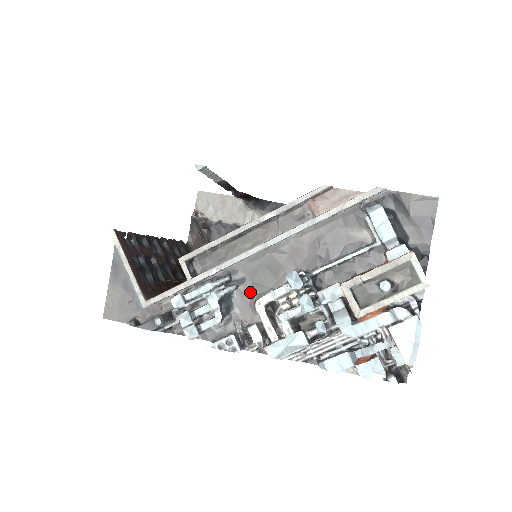
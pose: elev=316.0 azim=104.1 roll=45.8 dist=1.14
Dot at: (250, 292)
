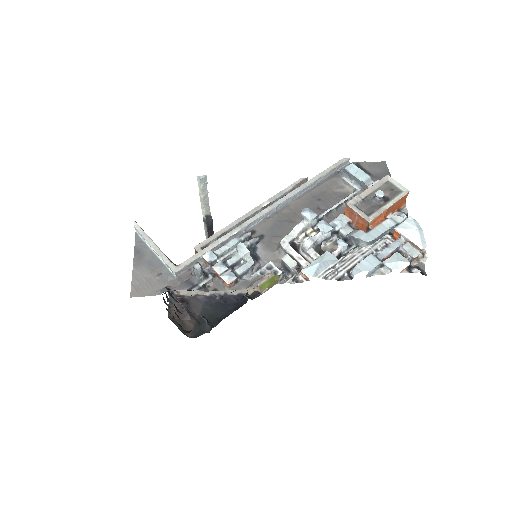
Dot at: (271, 244)
